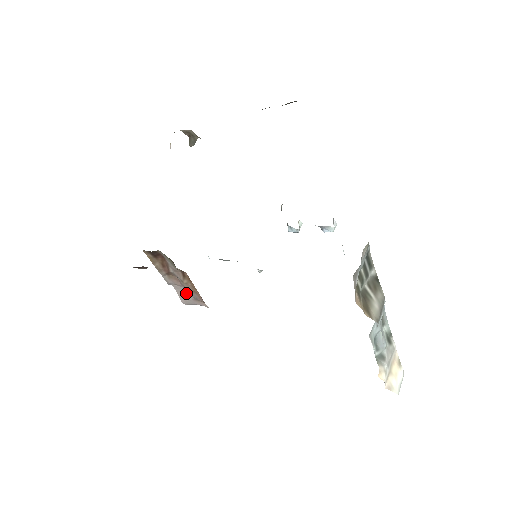
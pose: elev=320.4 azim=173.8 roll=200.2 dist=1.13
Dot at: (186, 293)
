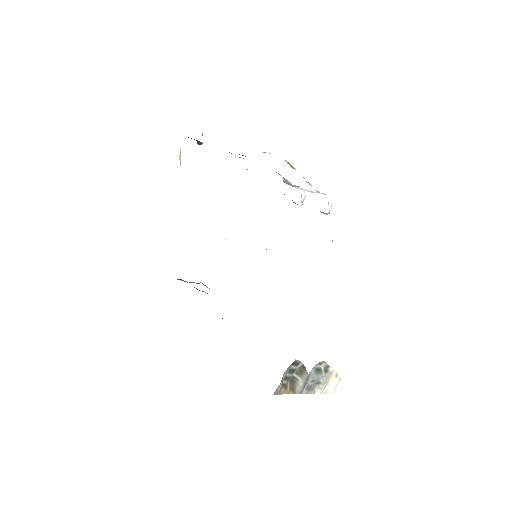
Dot at: occluded
